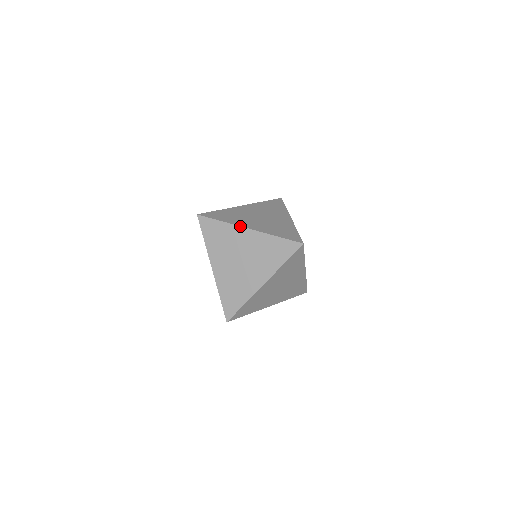
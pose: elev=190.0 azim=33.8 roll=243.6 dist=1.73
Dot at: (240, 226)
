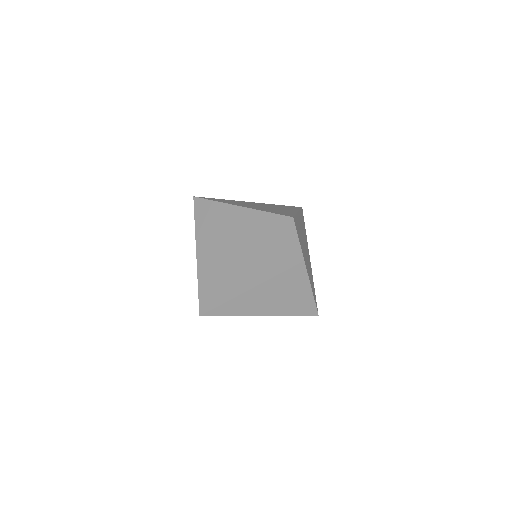
Dot at: (231, 204)
